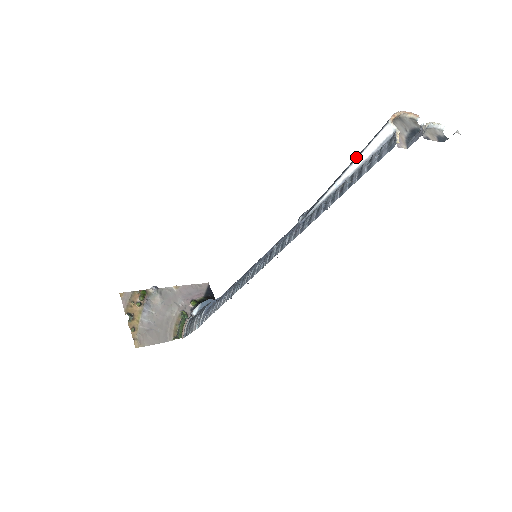
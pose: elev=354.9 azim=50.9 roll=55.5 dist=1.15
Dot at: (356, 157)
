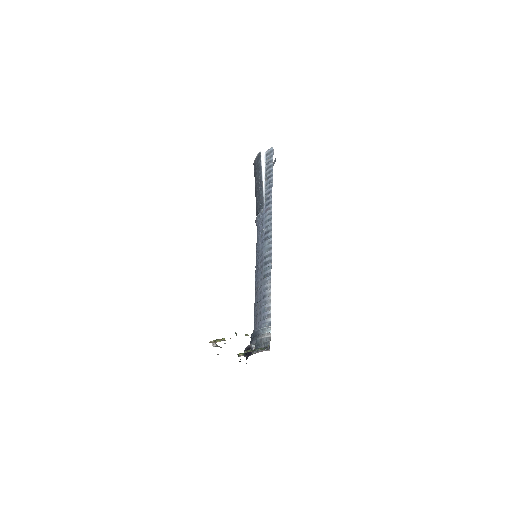
Dot at: (259, 174)
